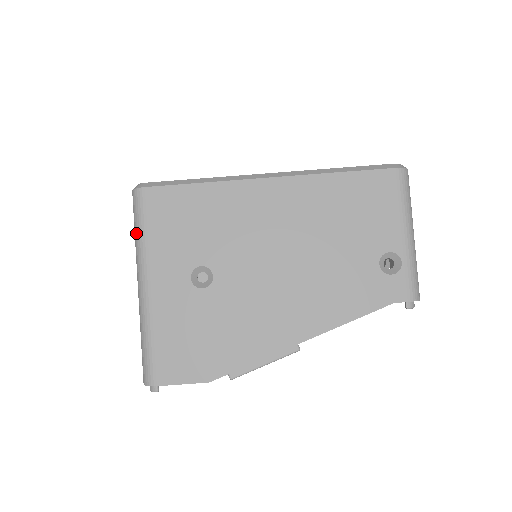
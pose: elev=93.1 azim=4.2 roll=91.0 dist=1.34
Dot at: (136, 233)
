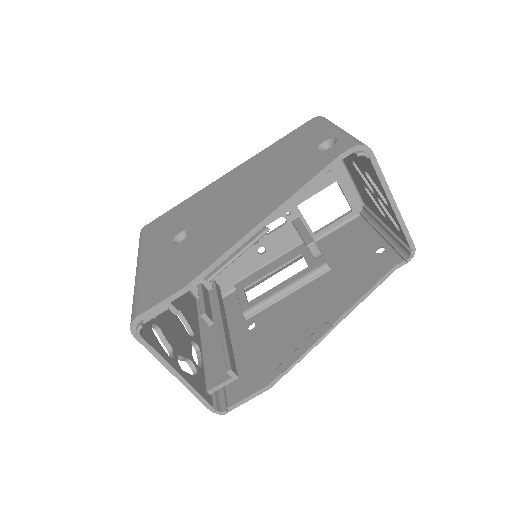
Dot at: occluded
